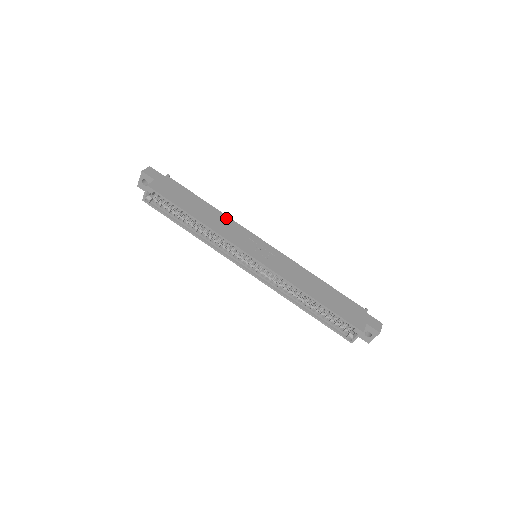
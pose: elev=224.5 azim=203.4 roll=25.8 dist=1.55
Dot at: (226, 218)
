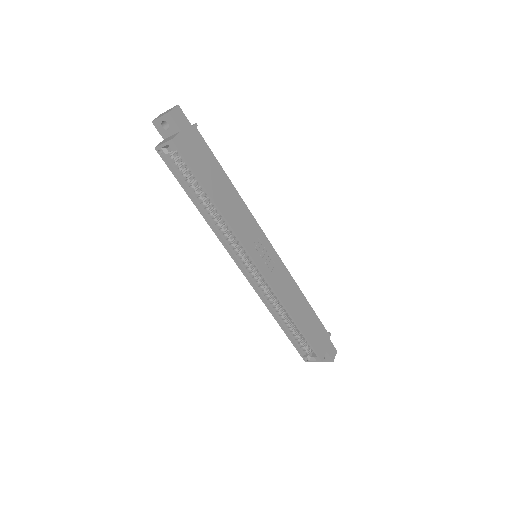
Dot at: (243, 205)
